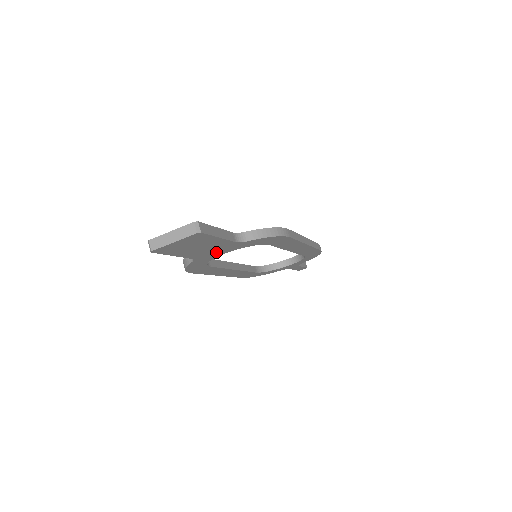
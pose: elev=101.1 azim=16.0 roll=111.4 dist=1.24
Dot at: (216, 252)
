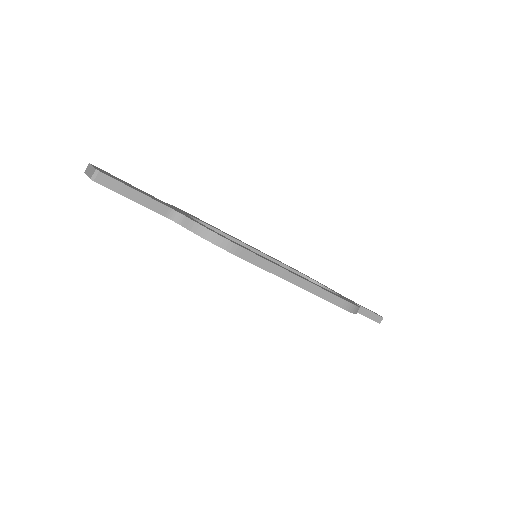
Dot at: occluded
